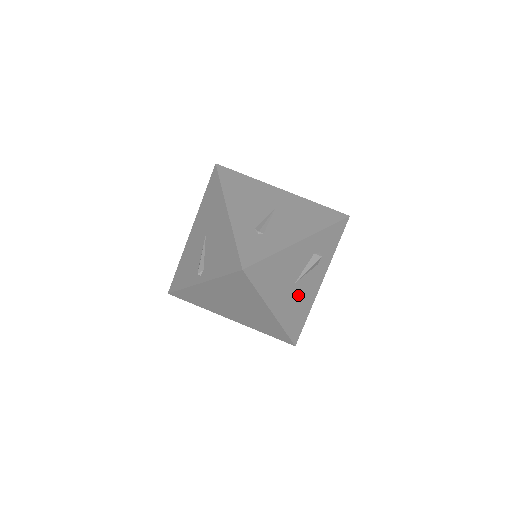
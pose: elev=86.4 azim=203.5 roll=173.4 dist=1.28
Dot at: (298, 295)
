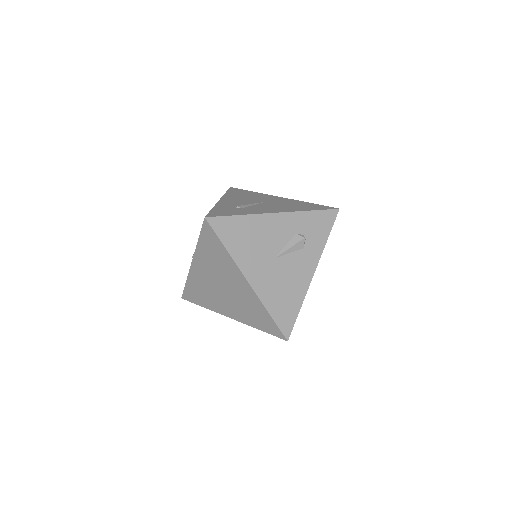
Dot at: (282, 275)
